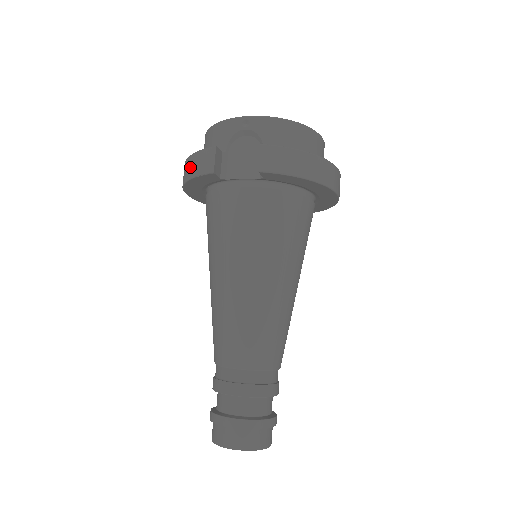
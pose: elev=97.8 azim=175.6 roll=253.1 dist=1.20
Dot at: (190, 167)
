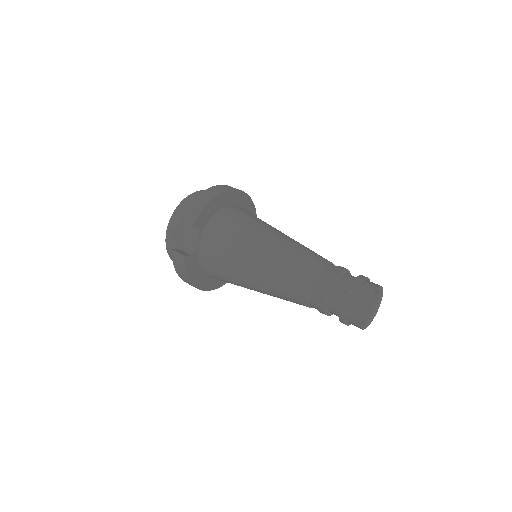
Dot at: (181, 274)
